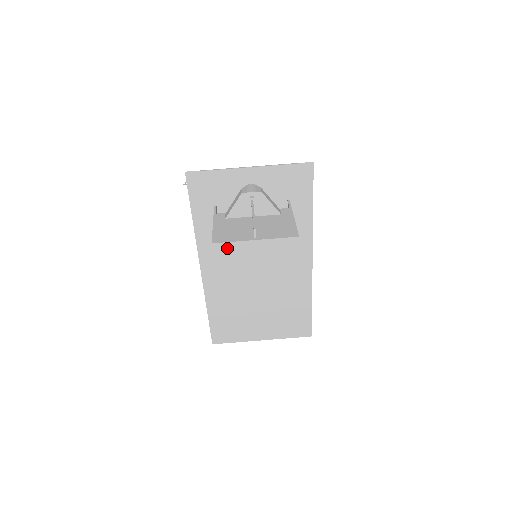
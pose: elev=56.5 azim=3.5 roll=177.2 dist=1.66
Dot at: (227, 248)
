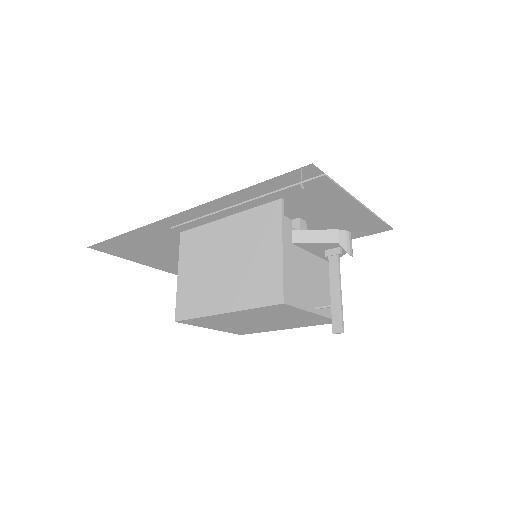
Dot at: (287, 308)
